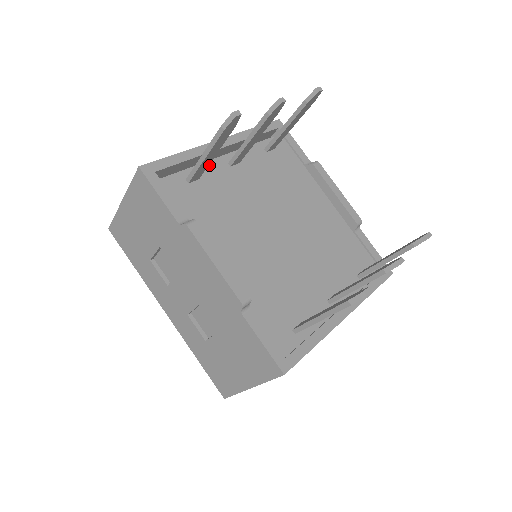
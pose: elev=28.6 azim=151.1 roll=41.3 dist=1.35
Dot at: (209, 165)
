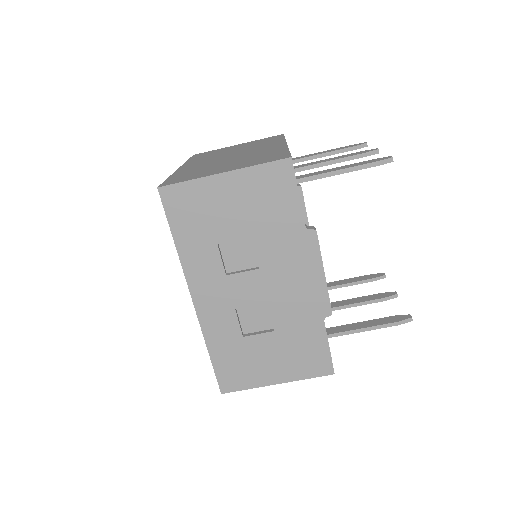
Dot at: occluded
